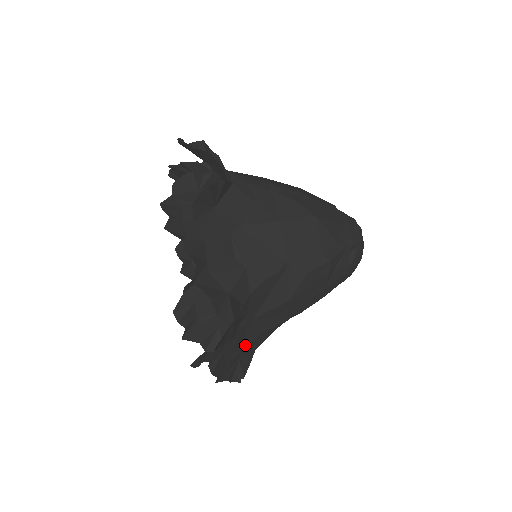
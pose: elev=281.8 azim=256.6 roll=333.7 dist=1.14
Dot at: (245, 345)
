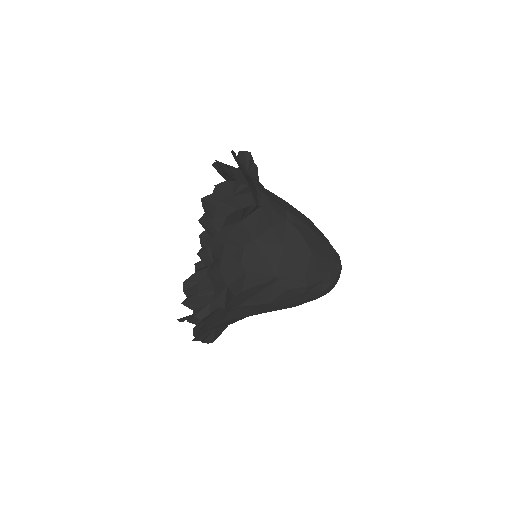
Dot at: (223, 321)
